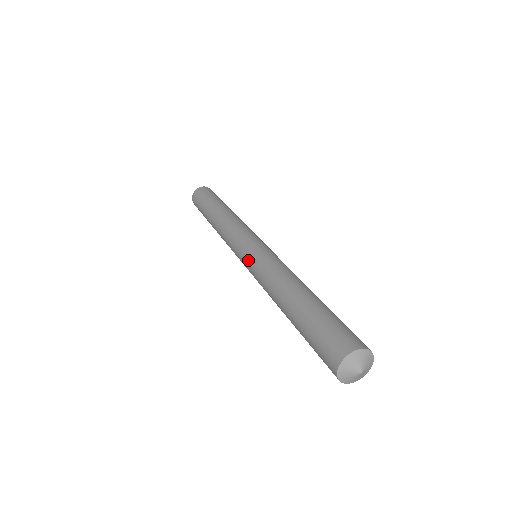
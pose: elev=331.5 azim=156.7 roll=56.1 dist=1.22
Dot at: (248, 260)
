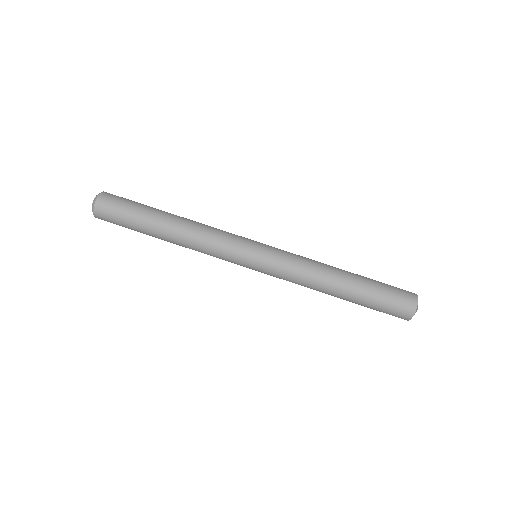
Dot at: occluded
